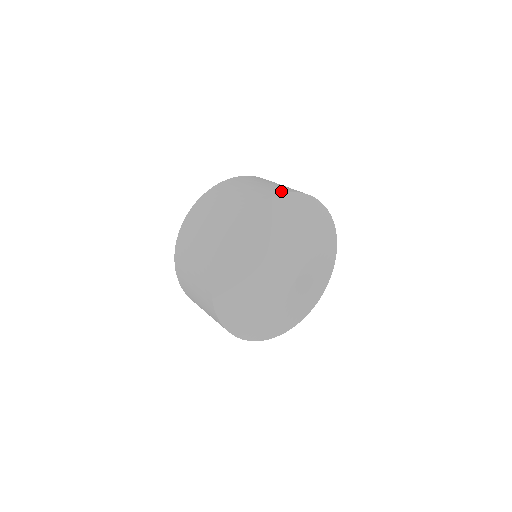
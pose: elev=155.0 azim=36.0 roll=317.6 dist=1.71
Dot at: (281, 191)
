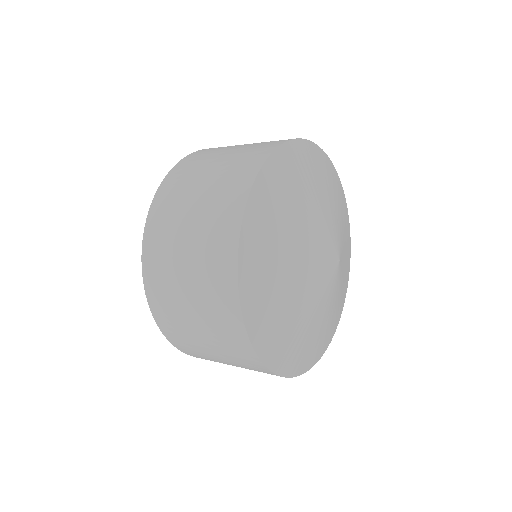
Dot at: occluded
